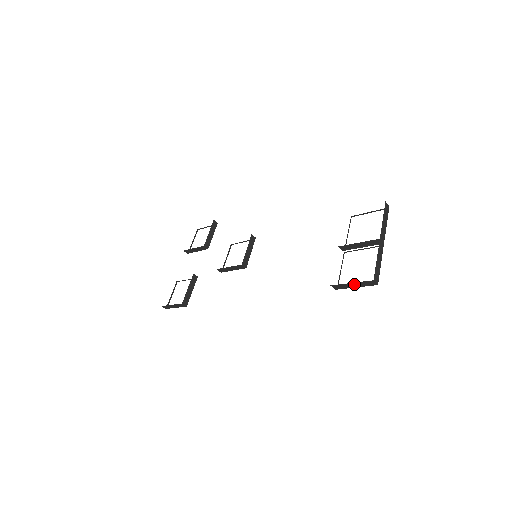
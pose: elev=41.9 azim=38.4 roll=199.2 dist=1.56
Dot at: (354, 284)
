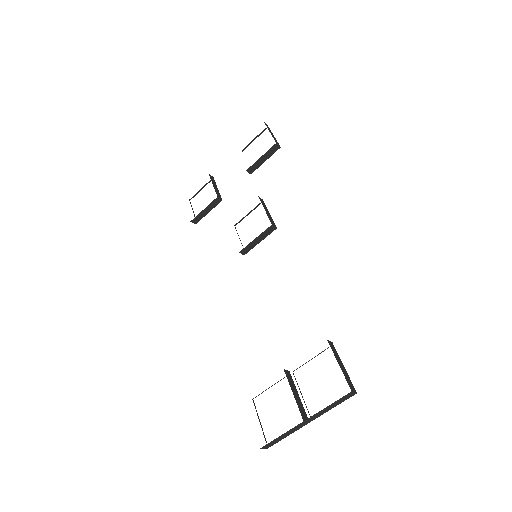
Dot at: occluded
